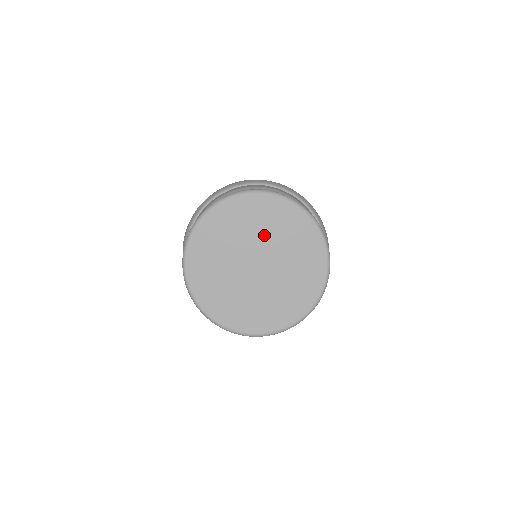
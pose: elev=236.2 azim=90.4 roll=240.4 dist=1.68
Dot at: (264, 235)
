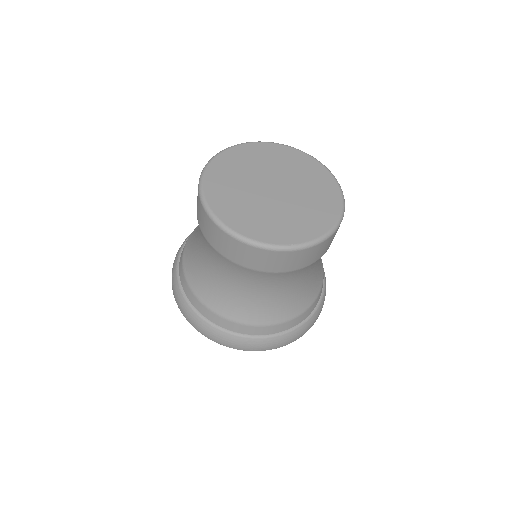
Dot at: (283, 170)
